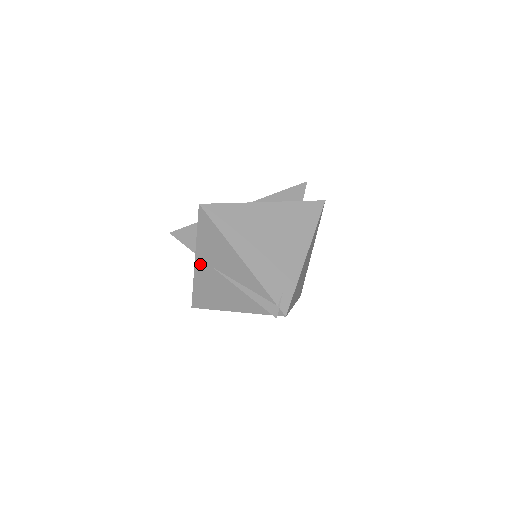
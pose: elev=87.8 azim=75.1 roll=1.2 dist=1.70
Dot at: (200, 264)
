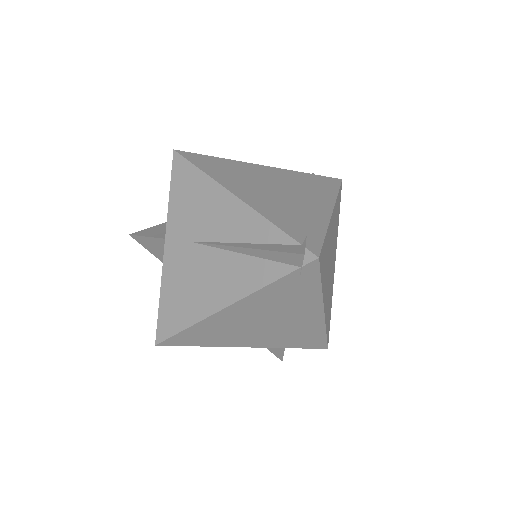
Dot at: (172, 248)
